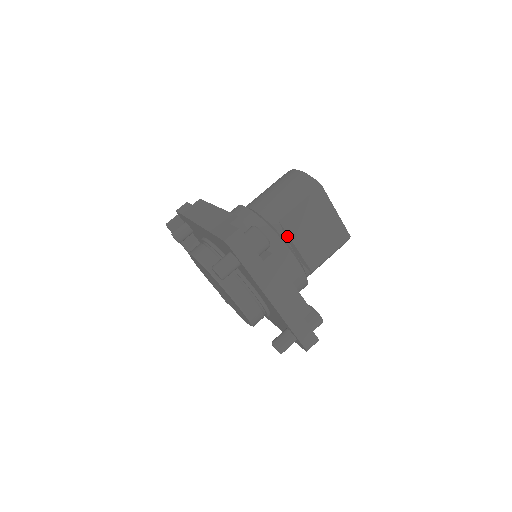
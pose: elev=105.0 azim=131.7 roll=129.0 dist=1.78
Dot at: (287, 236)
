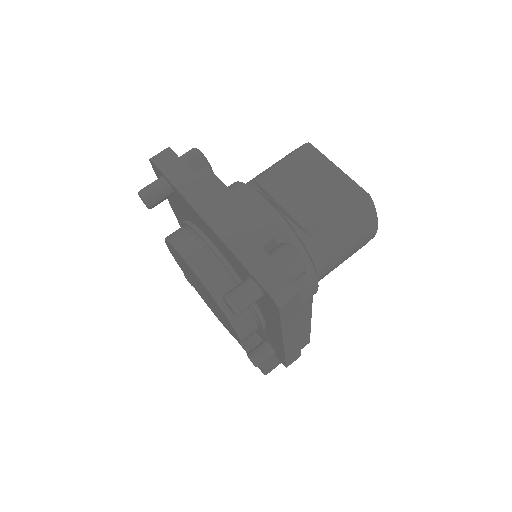
Dot at: (264, 192)
